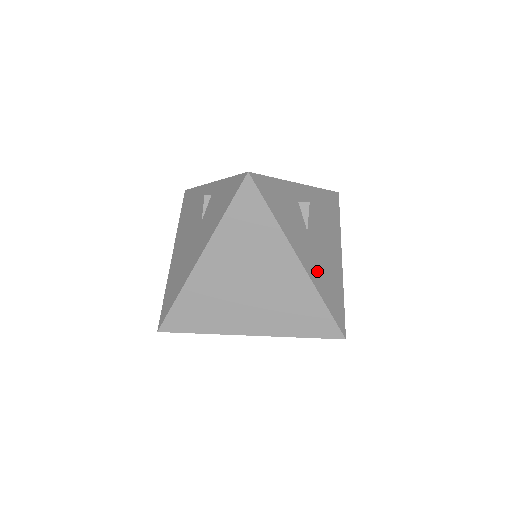
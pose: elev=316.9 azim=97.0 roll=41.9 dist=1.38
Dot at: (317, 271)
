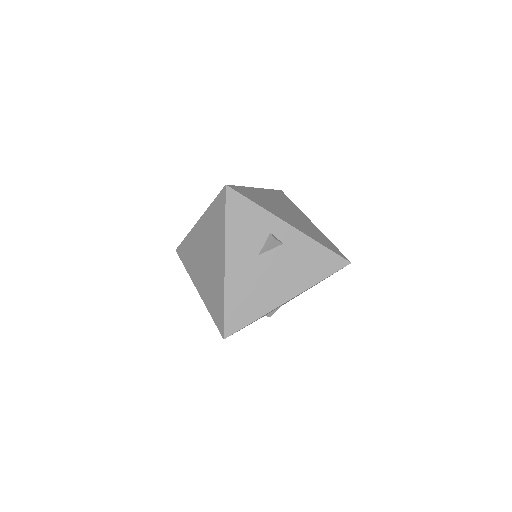
Dot at: (239, 283)
